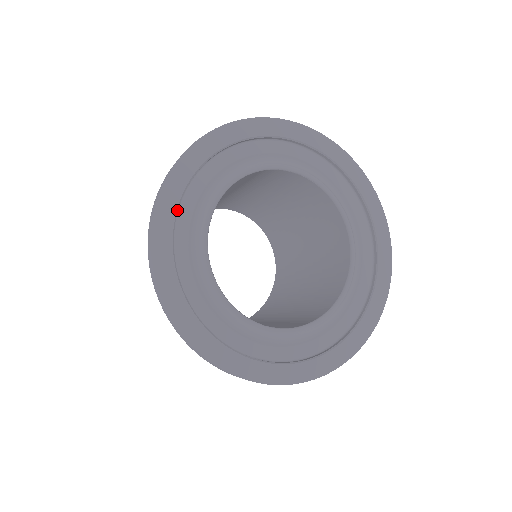
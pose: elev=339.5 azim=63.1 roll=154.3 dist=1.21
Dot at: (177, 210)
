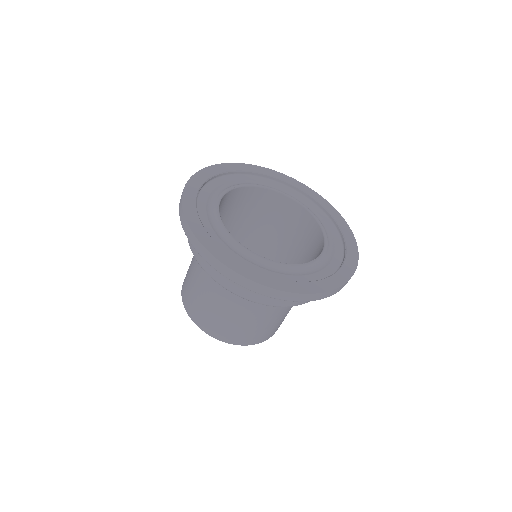
Dot at: (198, 192)
